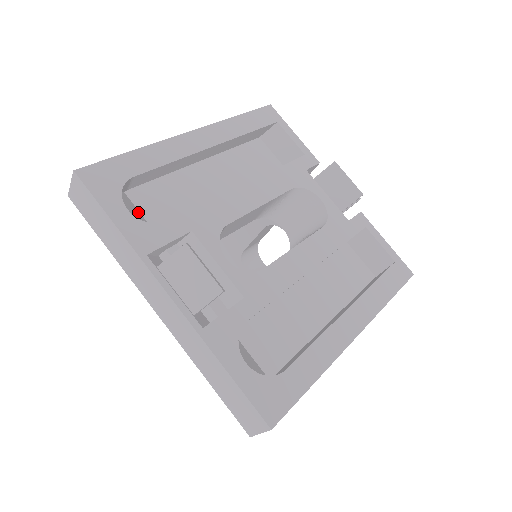
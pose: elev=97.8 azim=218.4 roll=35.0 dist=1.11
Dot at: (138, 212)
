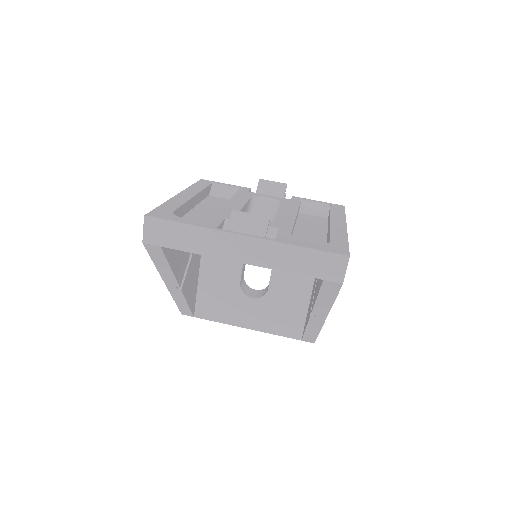
Dot at: occluded
